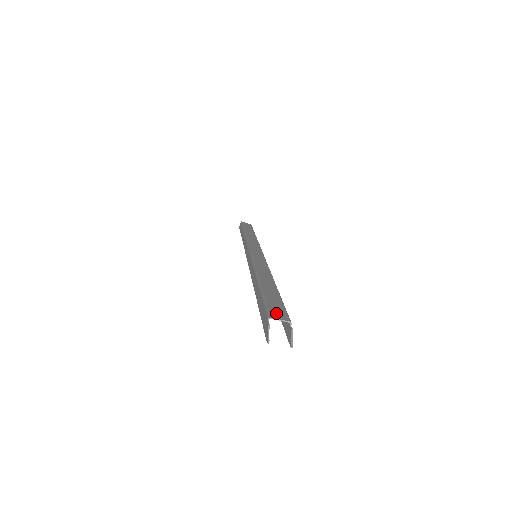
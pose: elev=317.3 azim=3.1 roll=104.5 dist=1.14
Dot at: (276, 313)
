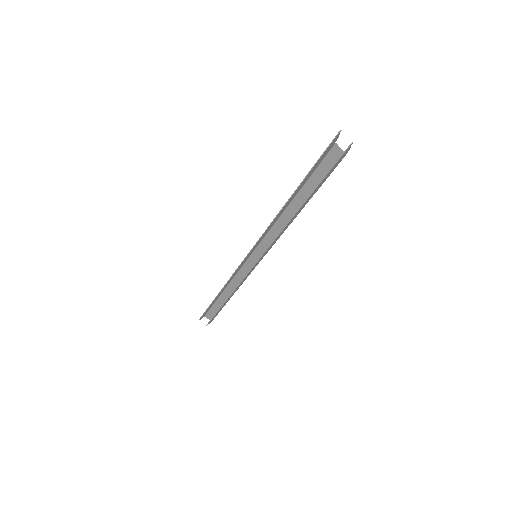
Dot at: (334, 155)
